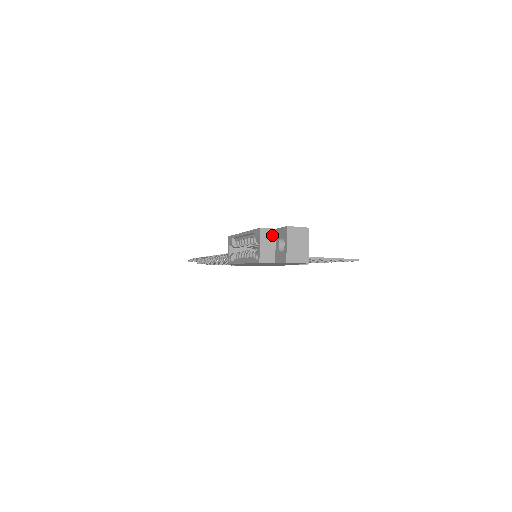
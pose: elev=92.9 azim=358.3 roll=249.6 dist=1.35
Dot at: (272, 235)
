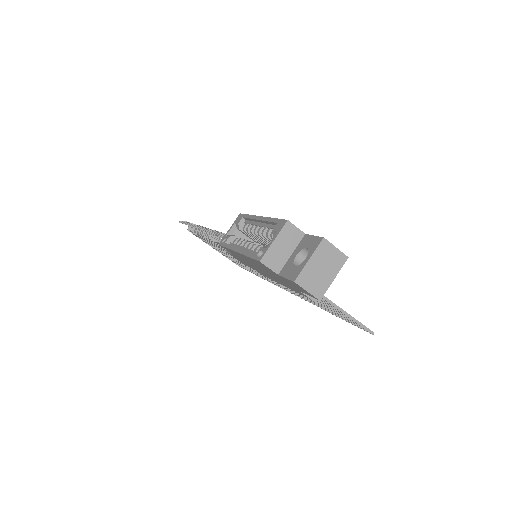
Dot at: (296, 238)
